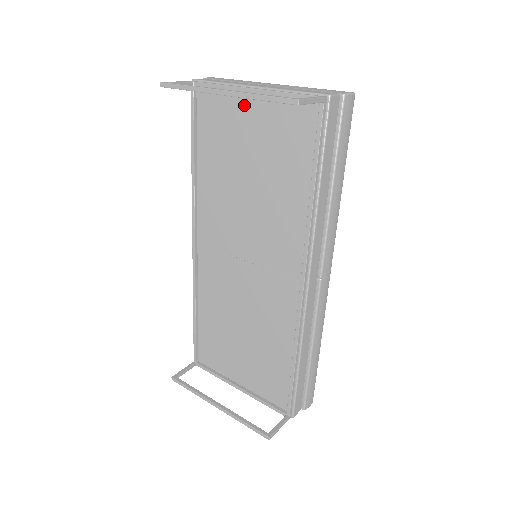
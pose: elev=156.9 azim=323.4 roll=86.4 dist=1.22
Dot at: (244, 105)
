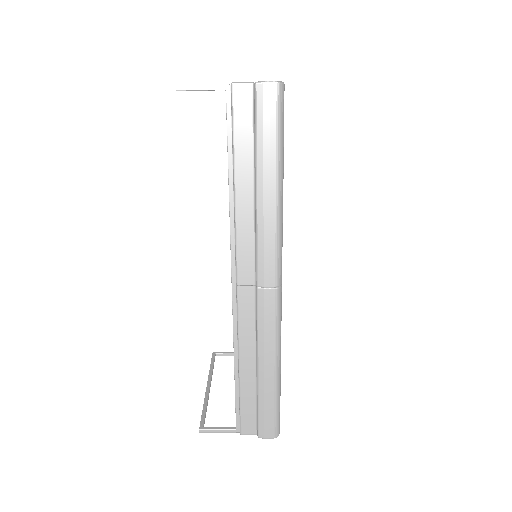
Dot at: occluded
